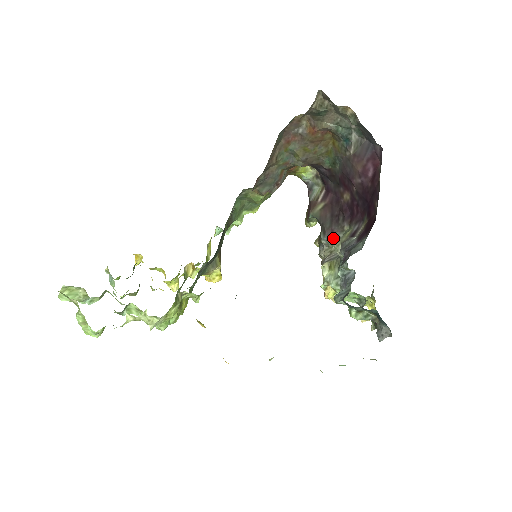
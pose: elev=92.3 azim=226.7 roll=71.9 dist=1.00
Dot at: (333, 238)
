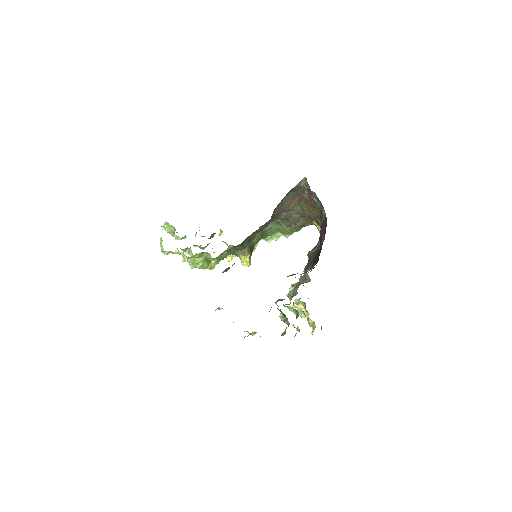
Dot at: occluded
